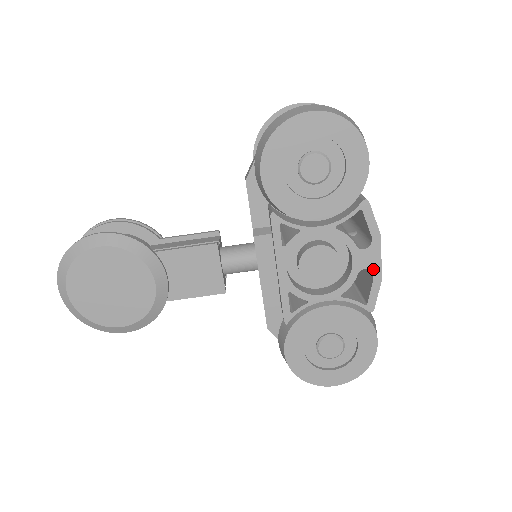
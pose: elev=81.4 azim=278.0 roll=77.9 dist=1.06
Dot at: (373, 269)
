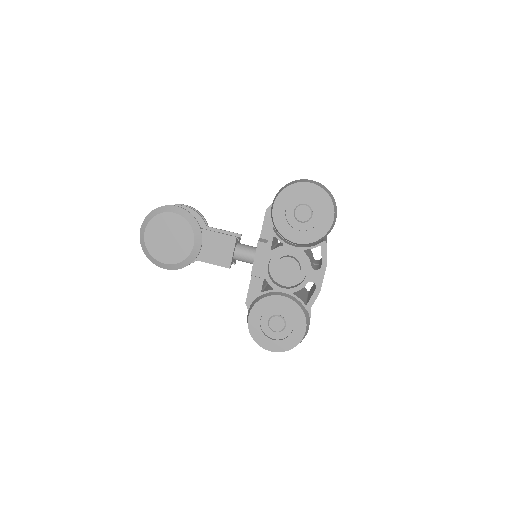
Dot at: (317, 284)
